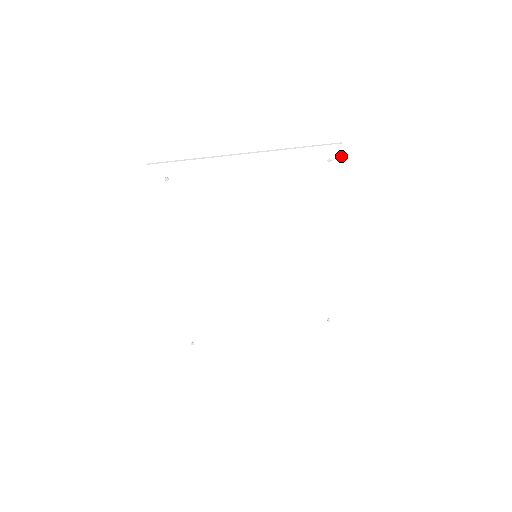
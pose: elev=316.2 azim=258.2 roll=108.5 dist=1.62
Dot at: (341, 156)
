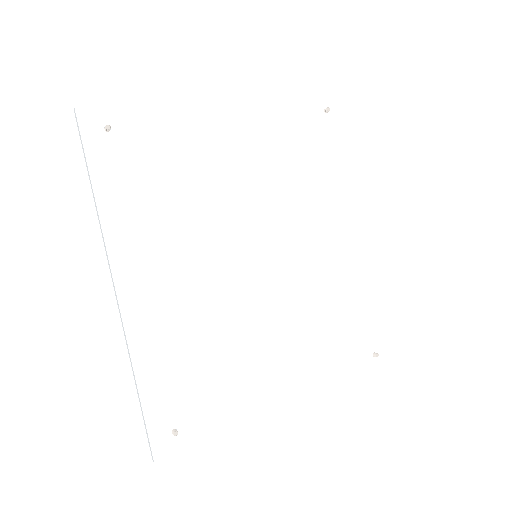
Dot at: (338, 106)
